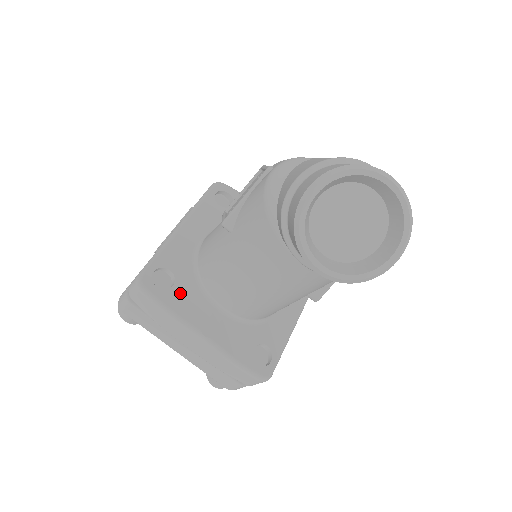
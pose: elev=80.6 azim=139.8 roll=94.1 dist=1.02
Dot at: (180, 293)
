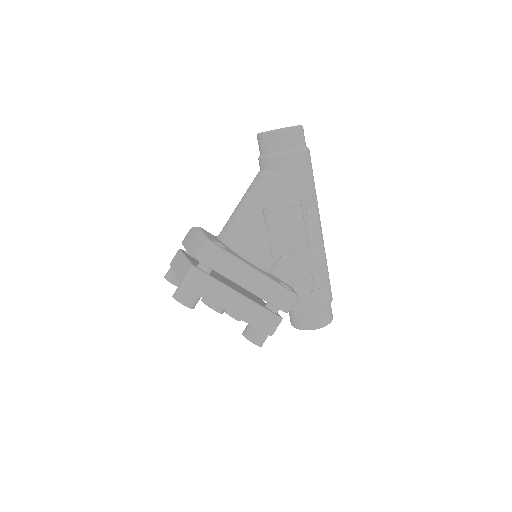
Dot at: occluded
